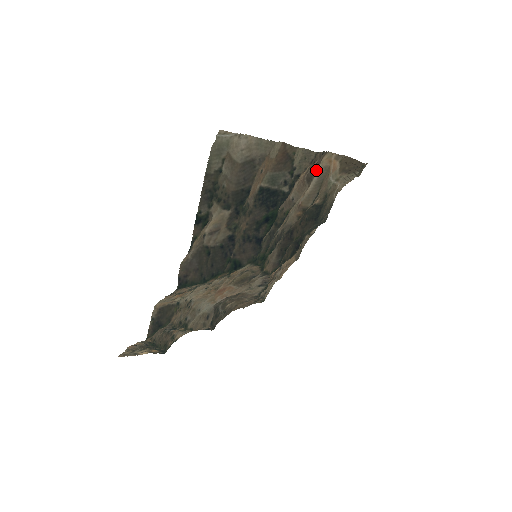
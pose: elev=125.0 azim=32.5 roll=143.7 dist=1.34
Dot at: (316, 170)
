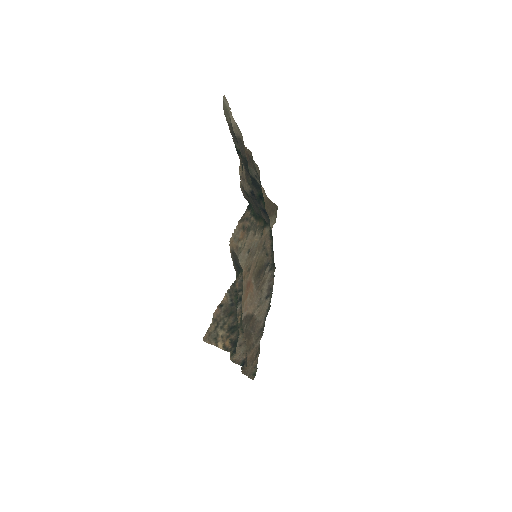
Dot at: occluded
